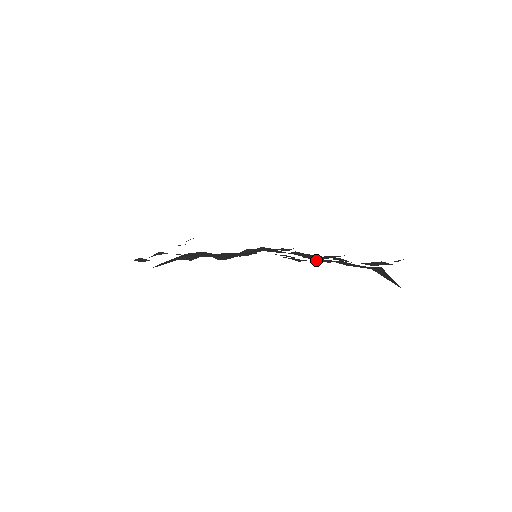
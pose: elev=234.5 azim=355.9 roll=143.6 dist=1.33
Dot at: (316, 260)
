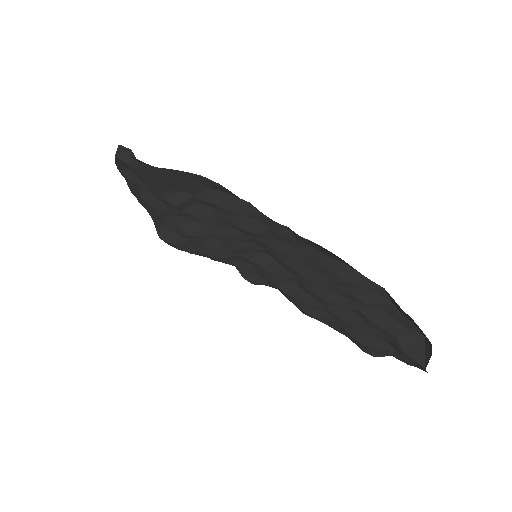
Dot at: (360, 293)
